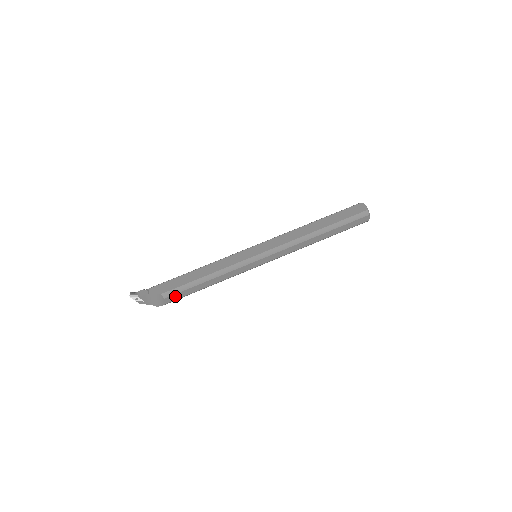
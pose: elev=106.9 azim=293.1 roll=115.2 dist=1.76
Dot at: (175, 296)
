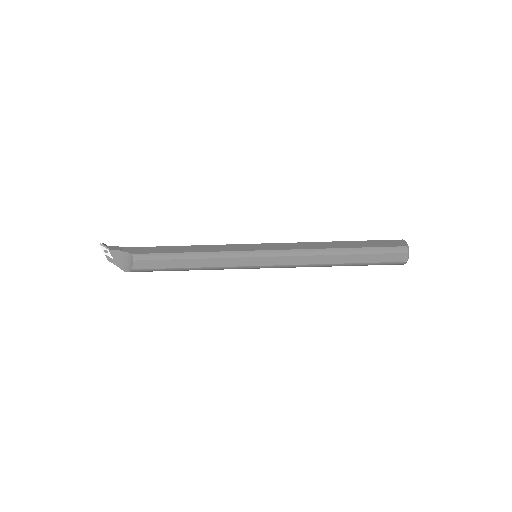
Dot at: (147, 263)
